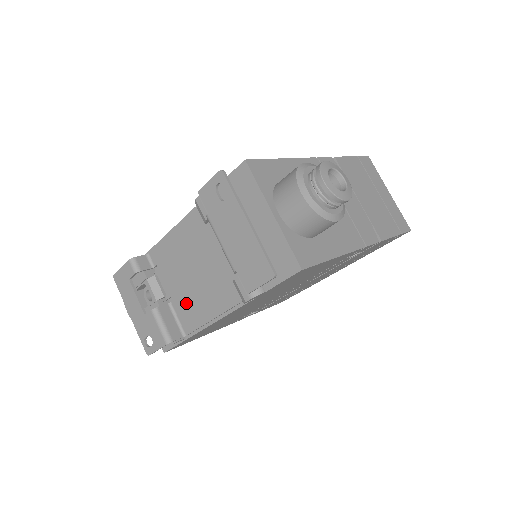
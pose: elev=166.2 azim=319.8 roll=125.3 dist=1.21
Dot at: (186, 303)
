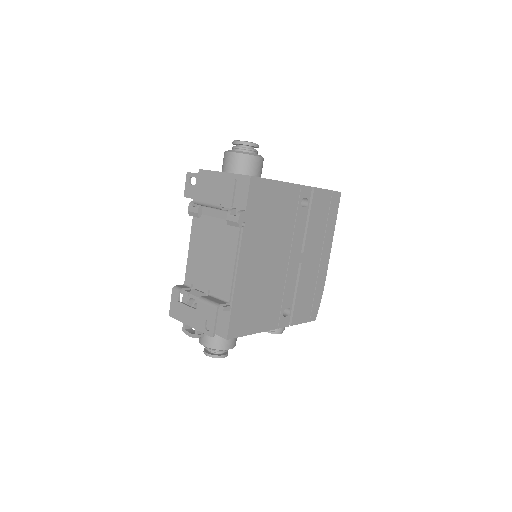
Dot at: (217, 280)
